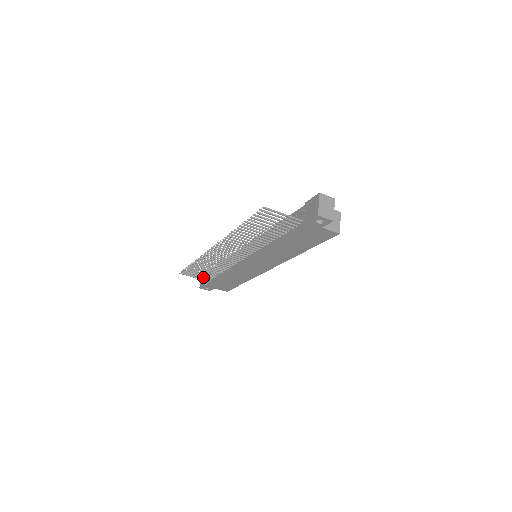
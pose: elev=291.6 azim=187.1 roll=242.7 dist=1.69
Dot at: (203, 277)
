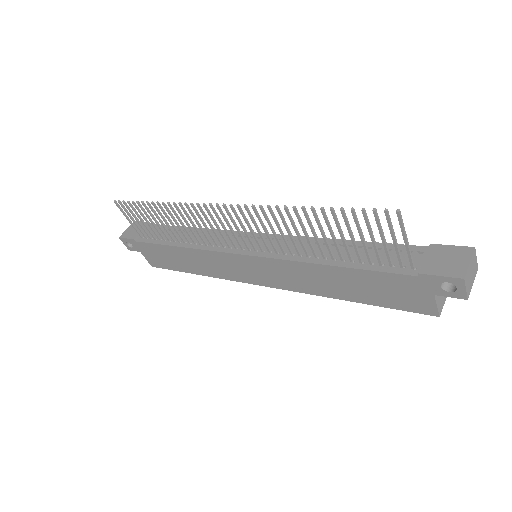
Dot at: occluded
